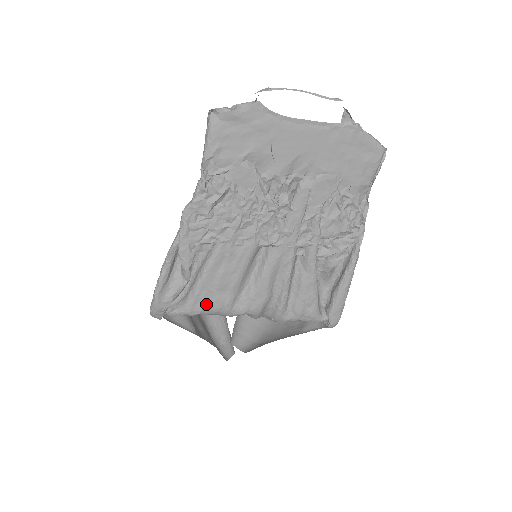
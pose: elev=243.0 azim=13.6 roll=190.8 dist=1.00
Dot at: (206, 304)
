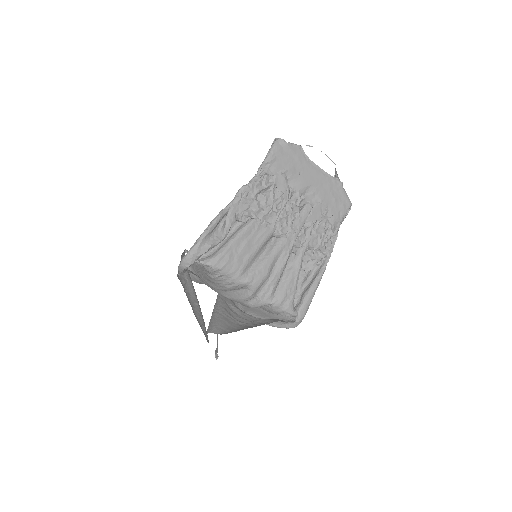
Dot at: (228, 262)
